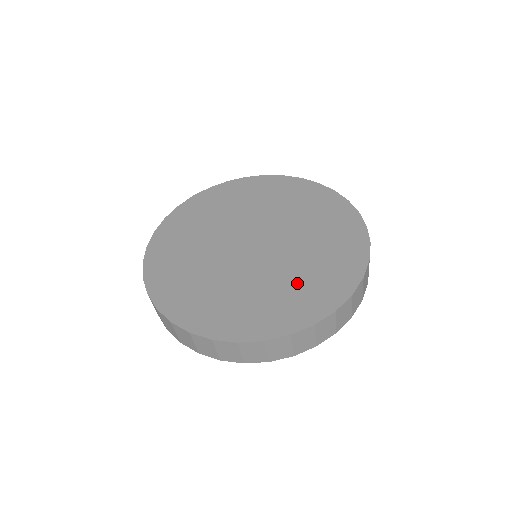
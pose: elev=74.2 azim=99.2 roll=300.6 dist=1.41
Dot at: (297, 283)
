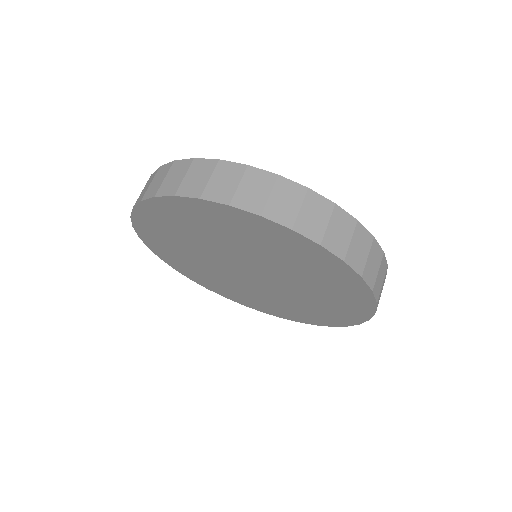
Dot at: occluded
